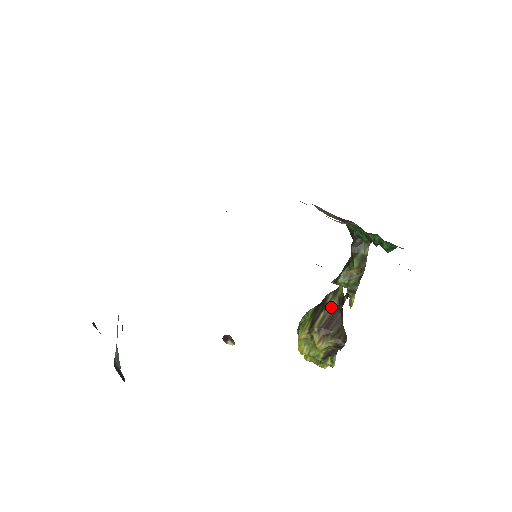
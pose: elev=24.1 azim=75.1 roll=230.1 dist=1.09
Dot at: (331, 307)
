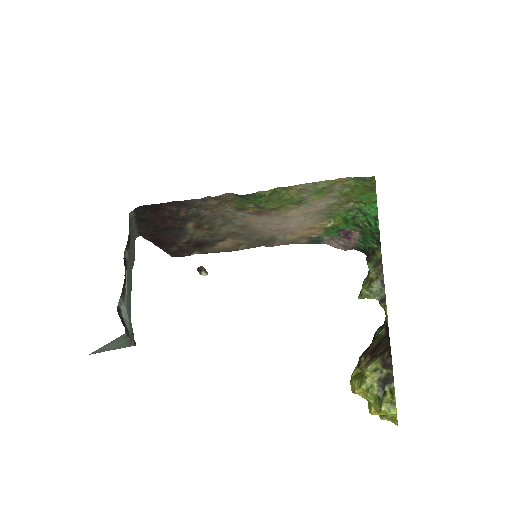
Dot at: (379, 338)
